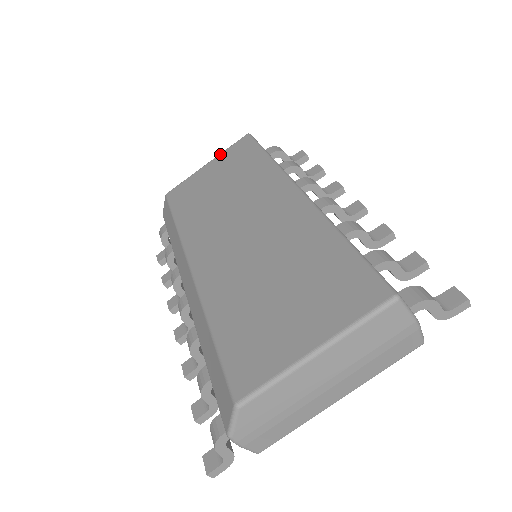
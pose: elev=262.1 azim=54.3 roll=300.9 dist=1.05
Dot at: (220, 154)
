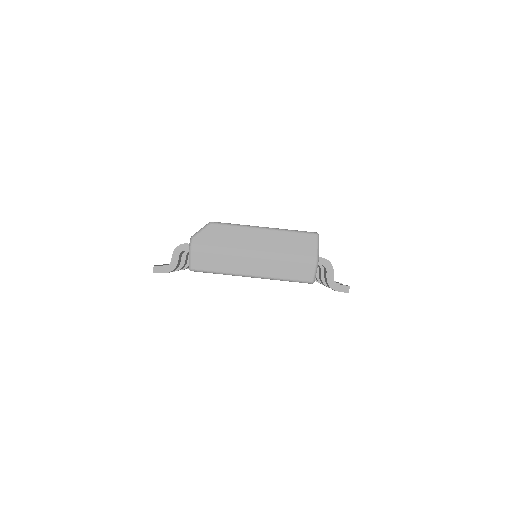
Dot at: occluded
